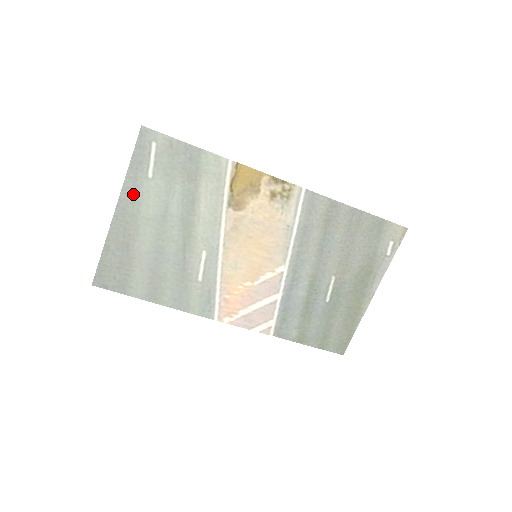
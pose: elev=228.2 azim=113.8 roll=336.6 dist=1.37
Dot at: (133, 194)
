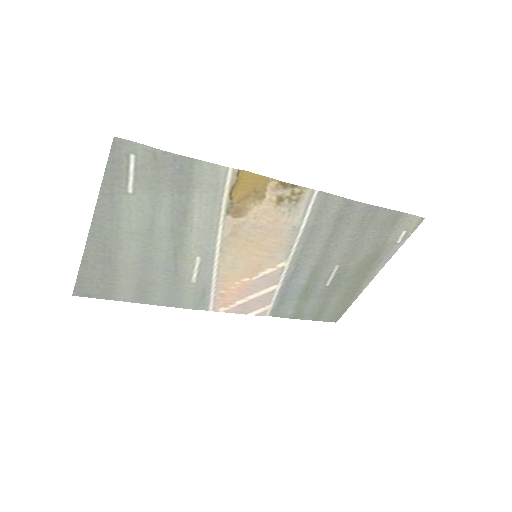
Dot at: (110, 211)
